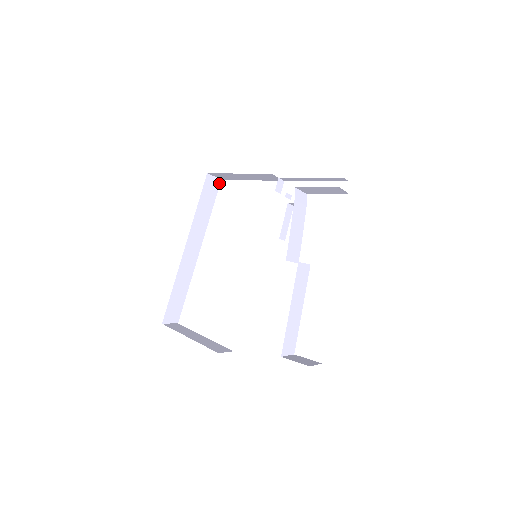
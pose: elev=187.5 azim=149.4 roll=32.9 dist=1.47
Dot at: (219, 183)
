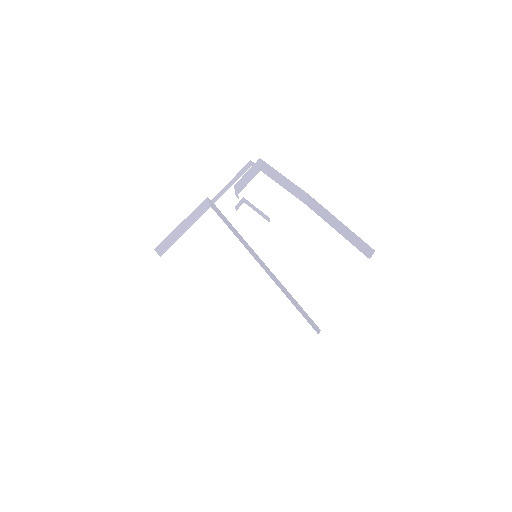
Dot at: occluded
